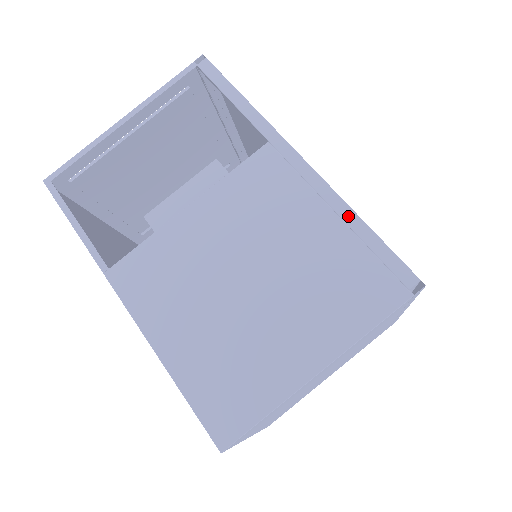
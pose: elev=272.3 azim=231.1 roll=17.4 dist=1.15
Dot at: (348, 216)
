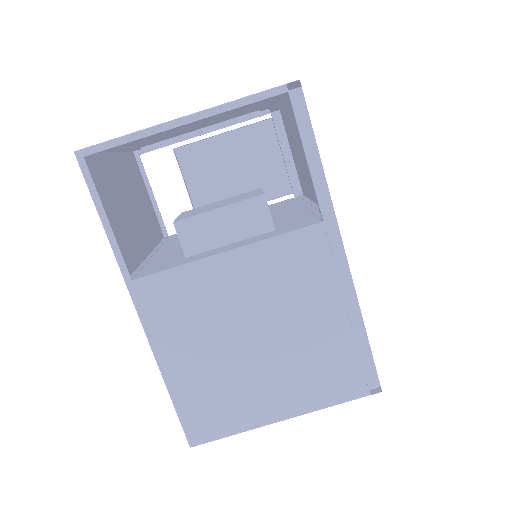
Dot at: (356, 320)
